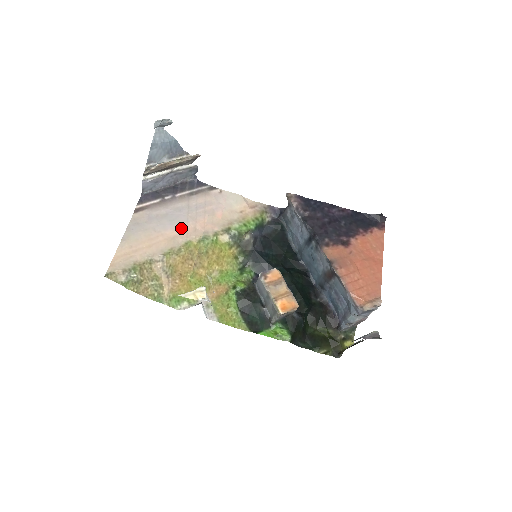
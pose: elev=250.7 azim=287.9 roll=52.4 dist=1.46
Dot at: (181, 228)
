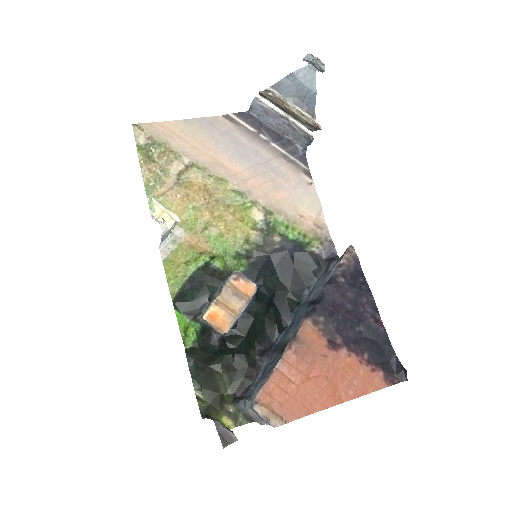
Dot at: (237, 166)
